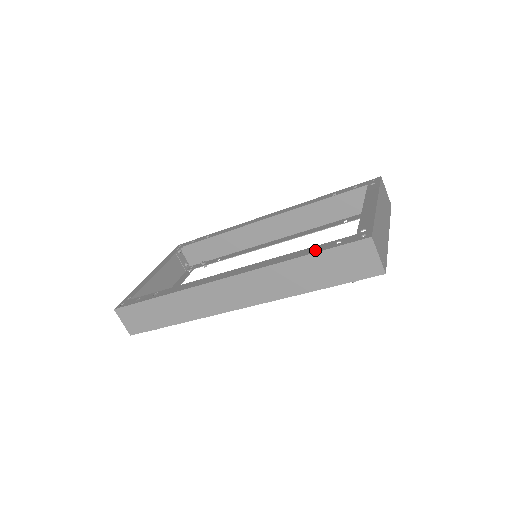
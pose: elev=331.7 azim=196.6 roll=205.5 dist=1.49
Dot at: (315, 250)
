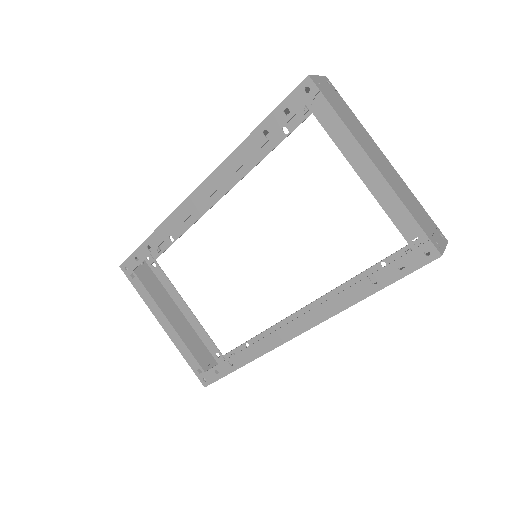
Dot at: (380, 284)
